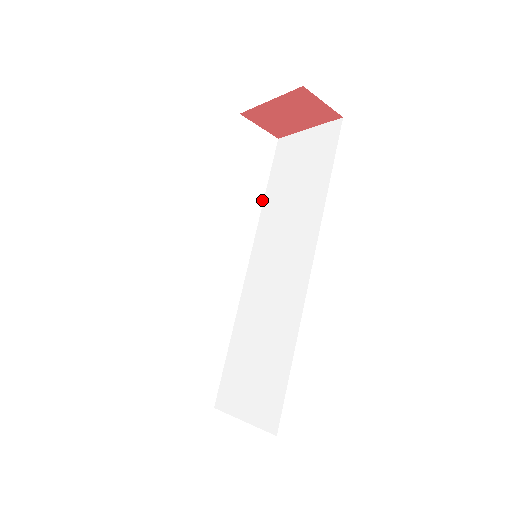
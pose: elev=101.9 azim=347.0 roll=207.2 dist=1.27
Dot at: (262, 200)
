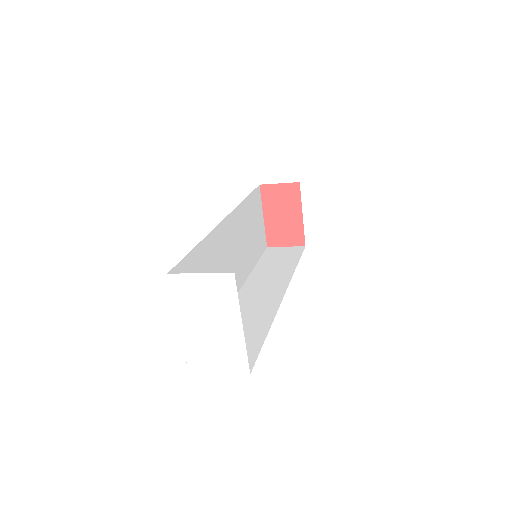
Dot at: (295, 268)
